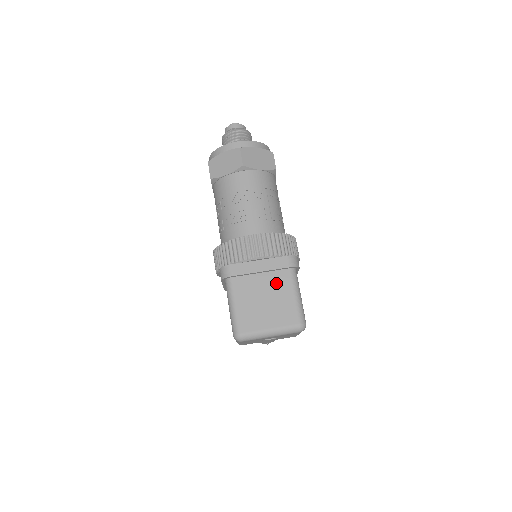
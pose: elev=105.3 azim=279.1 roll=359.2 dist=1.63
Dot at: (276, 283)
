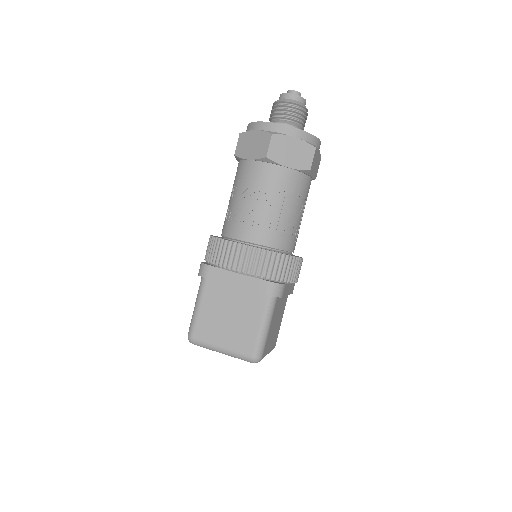
Dot at: (247, 304)
